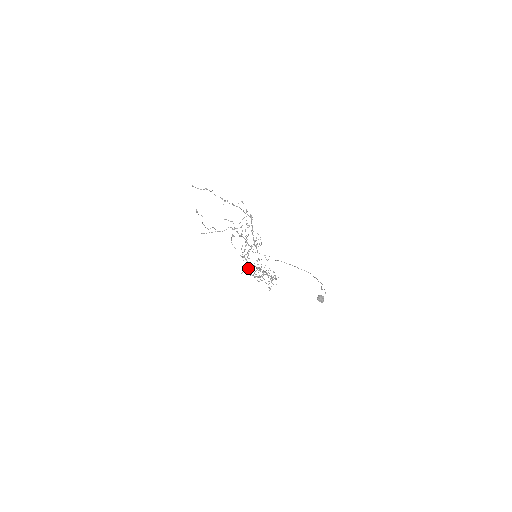
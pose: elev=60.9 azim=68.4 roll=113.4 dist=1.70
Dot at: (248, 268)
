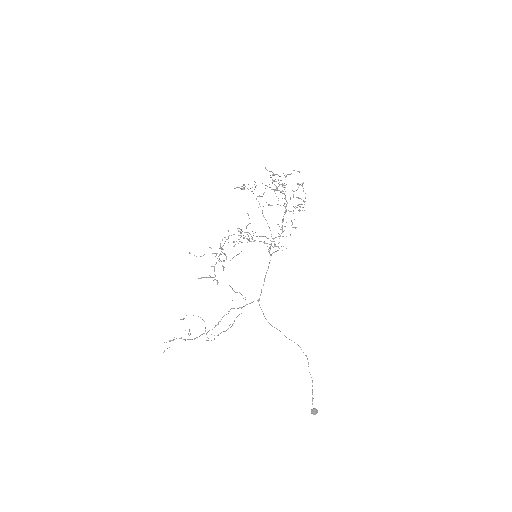
Dot at: occluded
